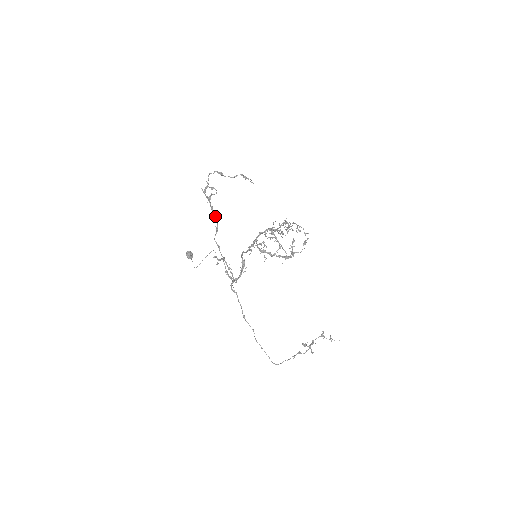
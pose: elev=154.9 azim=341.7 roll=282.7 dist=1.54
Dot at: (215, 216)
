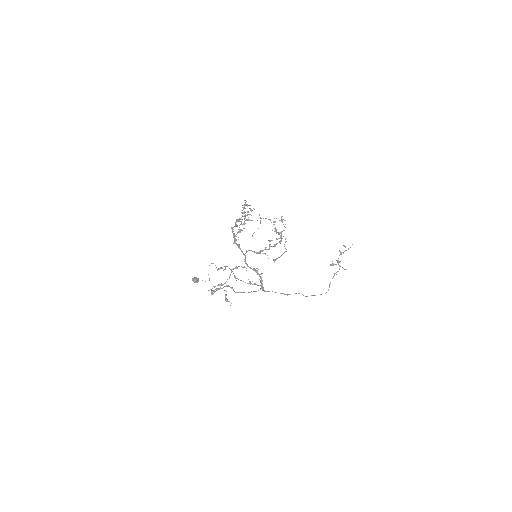
Dot at: occluded
